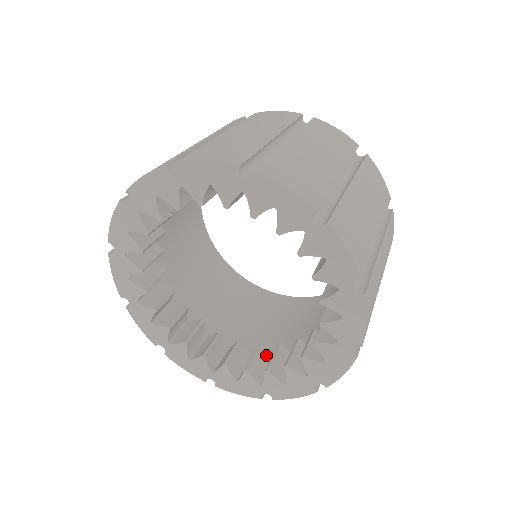
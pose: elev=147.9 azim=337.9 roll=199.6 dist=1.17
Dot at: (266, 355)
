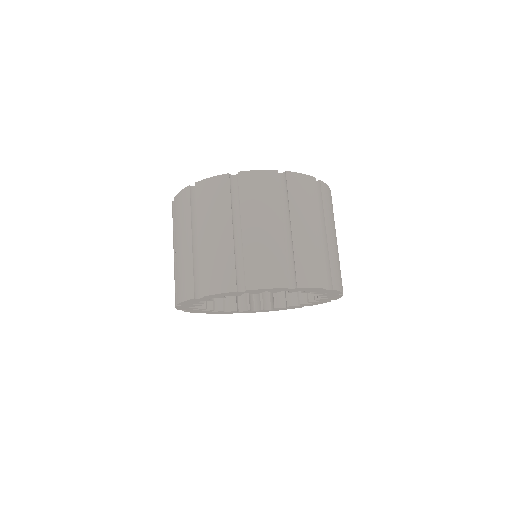
Dot at: occluded
